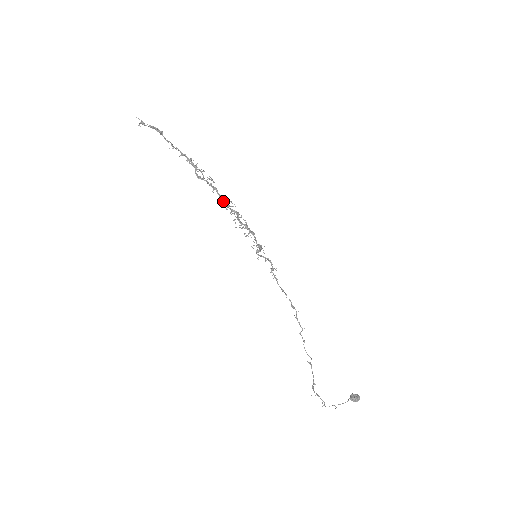
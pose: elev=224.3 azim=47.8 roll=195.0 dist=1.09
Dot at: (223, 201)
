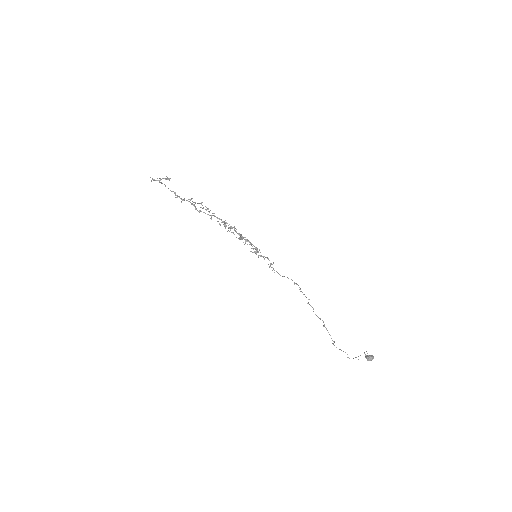
Dot at: (221, 220)
